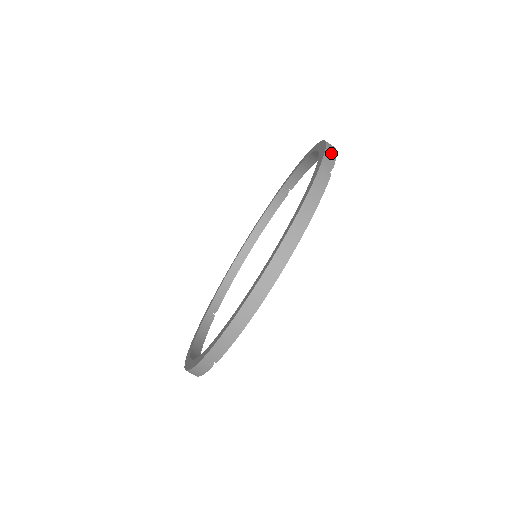
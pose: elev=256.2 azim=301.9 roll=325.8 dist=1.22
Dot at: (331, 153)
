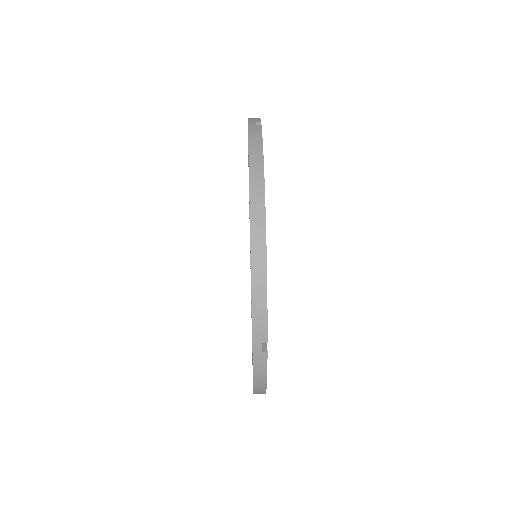
Dot at: occluded
